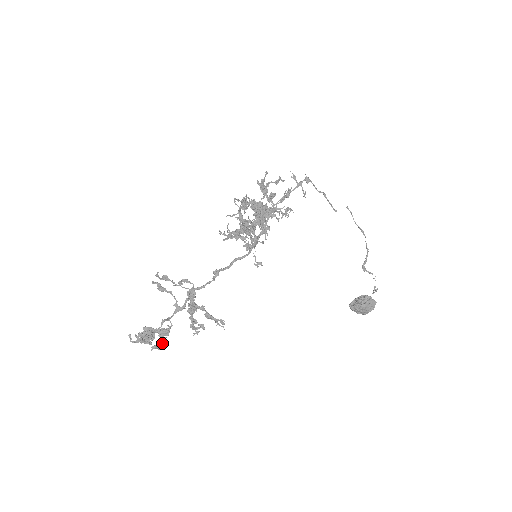
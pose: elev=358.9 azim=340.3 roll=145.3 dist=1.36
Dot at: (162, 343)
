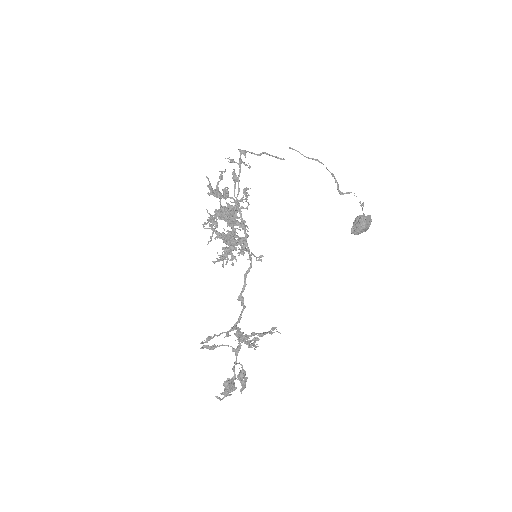
Dot at: (244, 382)
